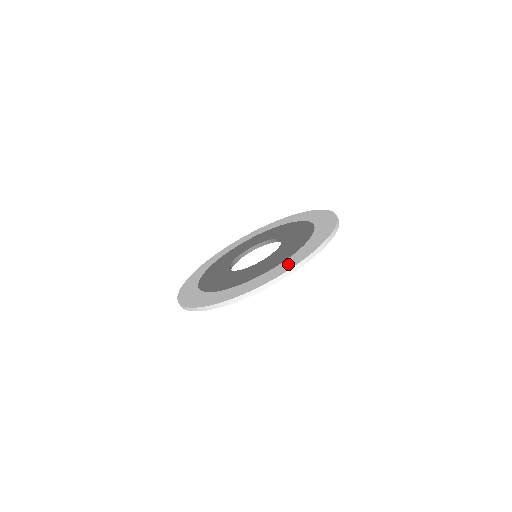
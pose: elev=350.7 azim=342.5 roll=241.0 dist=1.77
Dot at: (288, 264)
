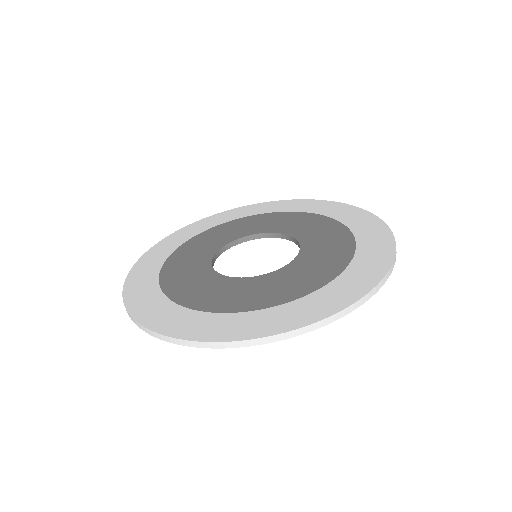
Dot at: (374, 234)
